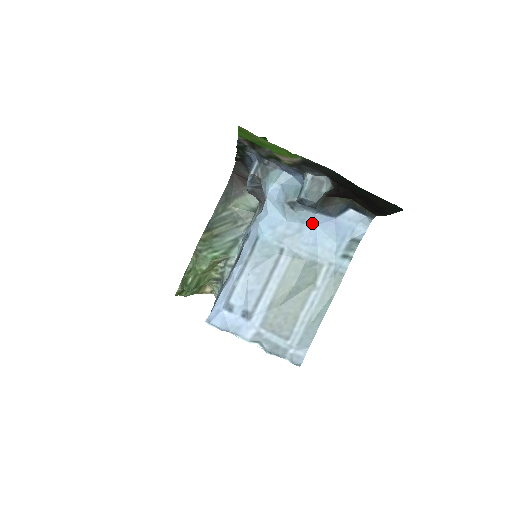
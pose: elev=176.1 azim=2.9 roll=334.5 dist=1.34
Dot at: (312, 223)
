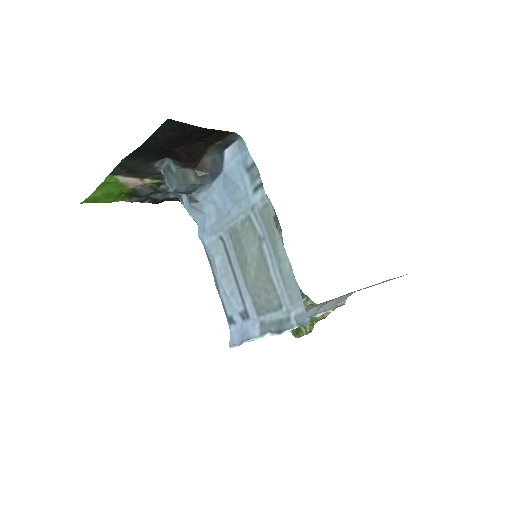
Dot at: (219, 194)
